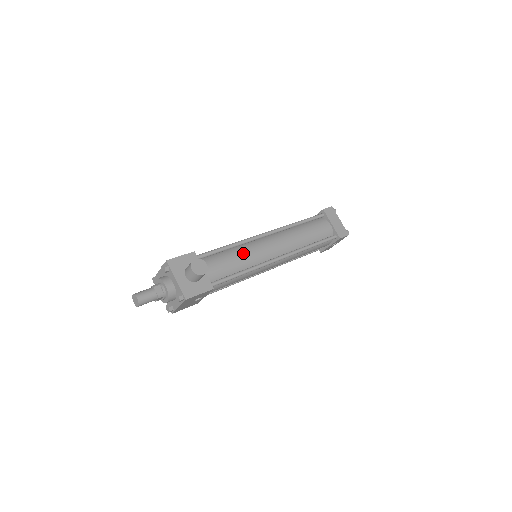
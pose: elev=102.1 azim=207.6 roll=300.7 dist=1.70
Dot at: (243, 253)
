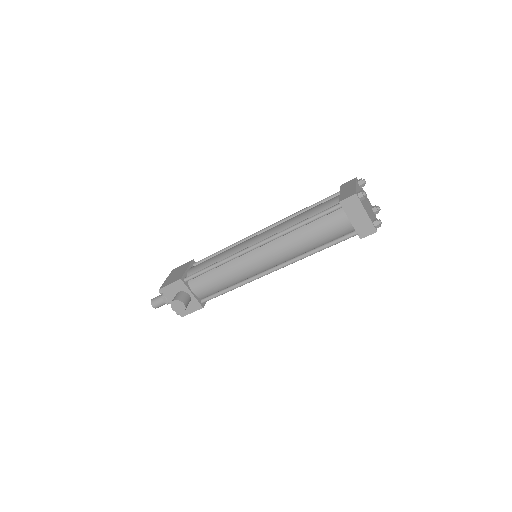
Dot at: (229, 272)
